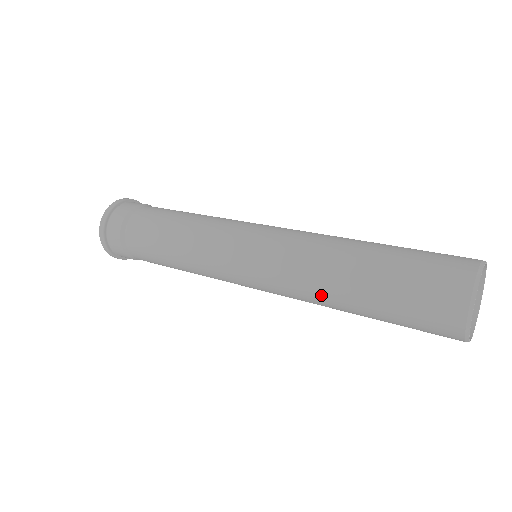
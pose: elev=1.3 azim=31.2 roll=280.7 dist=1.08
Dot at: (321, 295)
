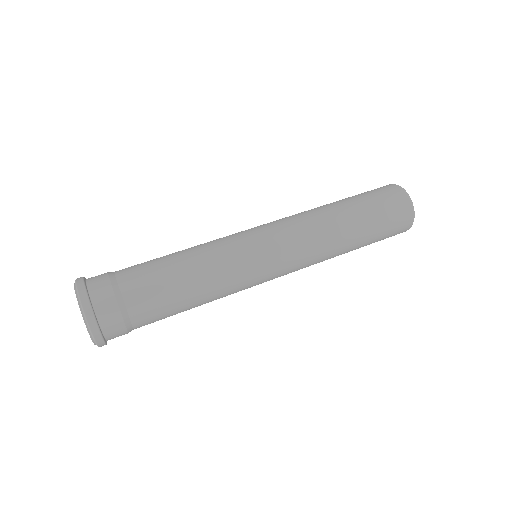
Dot at: (334, 244)
